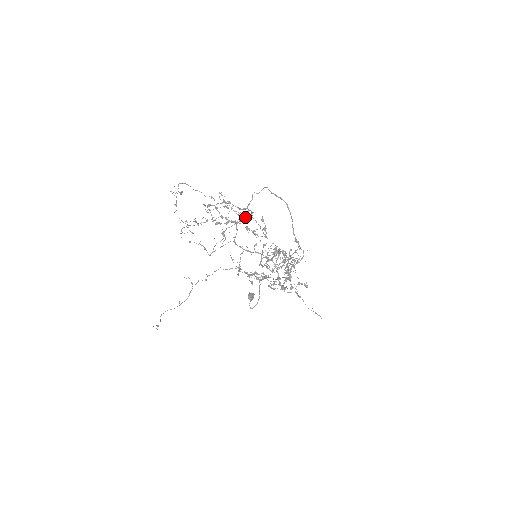
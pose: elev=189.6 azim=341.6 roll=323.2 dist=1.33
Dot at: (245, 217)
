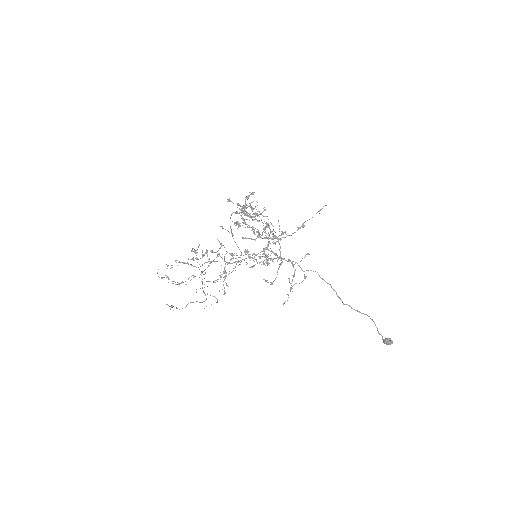
Dot at: occluded
